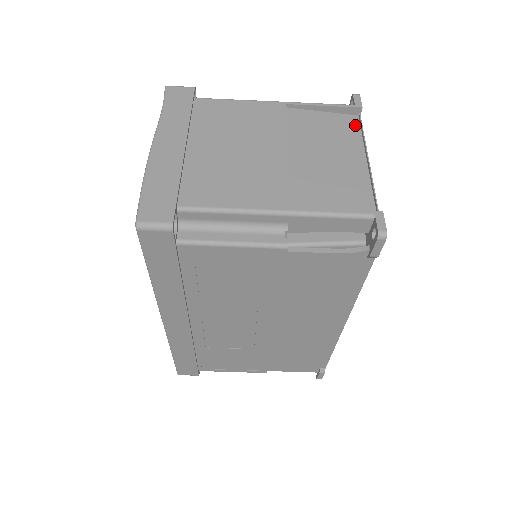
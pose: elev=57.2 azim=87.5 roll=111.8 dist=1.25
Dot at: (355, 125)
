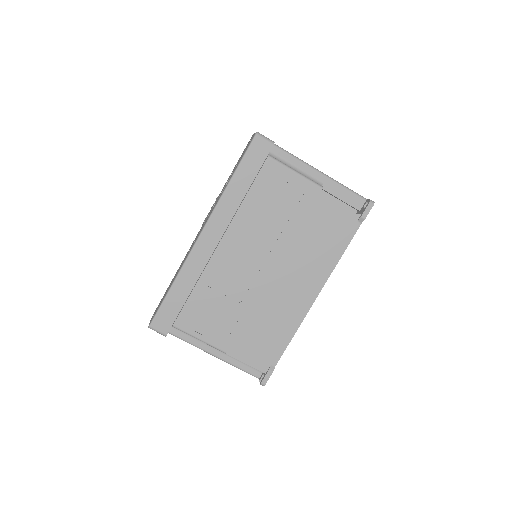
Dot at: occluded
